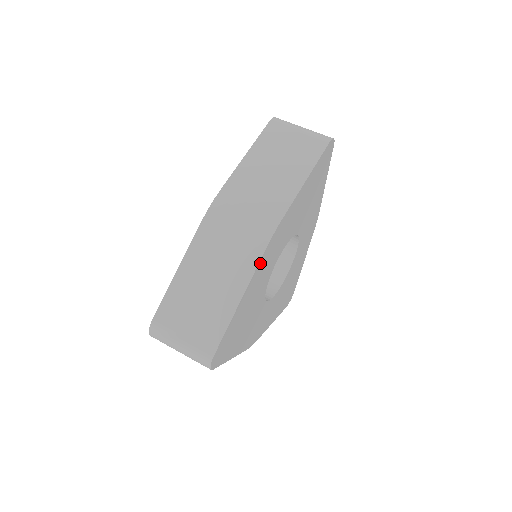
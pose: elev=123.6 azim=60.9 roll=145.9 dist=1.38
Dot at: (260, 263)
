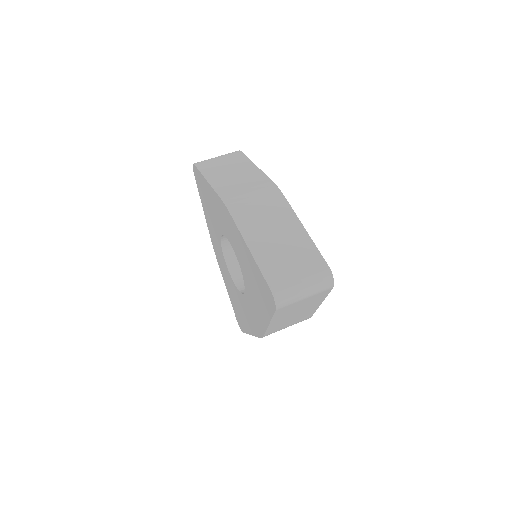
Dot at: (289, 208)
